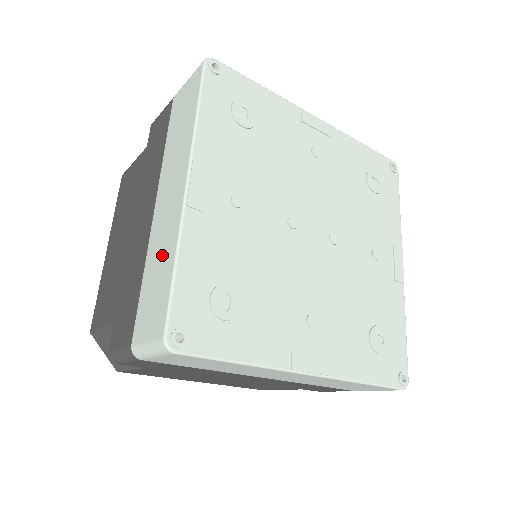
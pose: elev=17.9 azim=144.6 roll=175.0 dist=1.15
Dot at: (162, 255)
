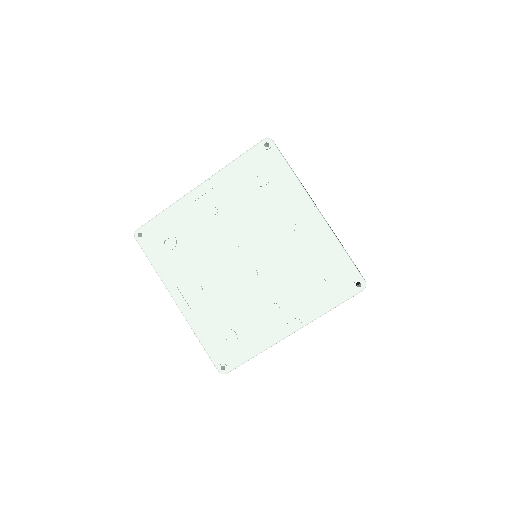
Dot at: occluded
